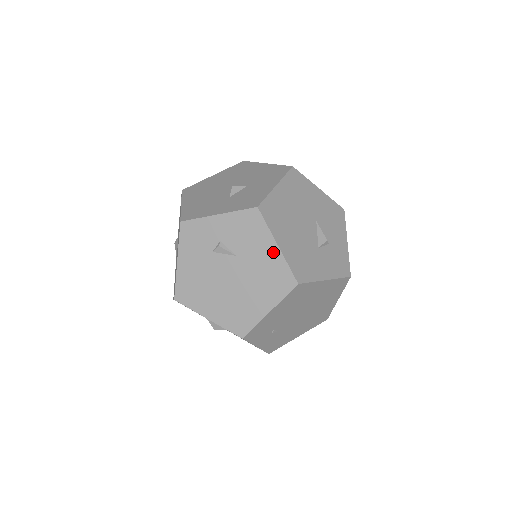
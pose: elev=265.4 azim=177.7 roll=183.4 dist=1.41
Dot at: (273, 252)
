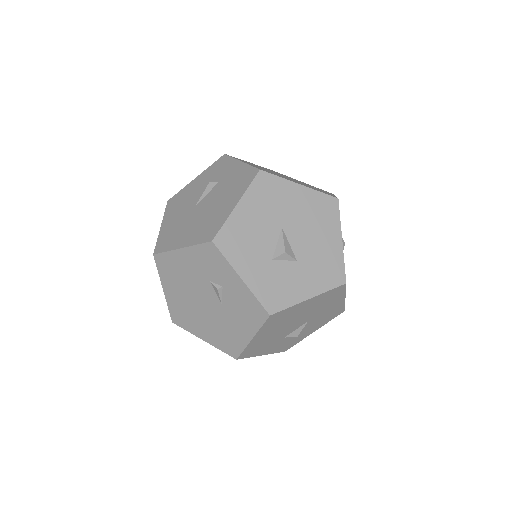
Dot at: (245, 336)
